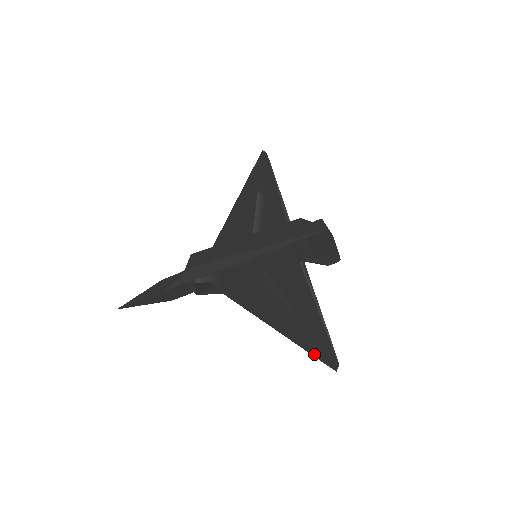
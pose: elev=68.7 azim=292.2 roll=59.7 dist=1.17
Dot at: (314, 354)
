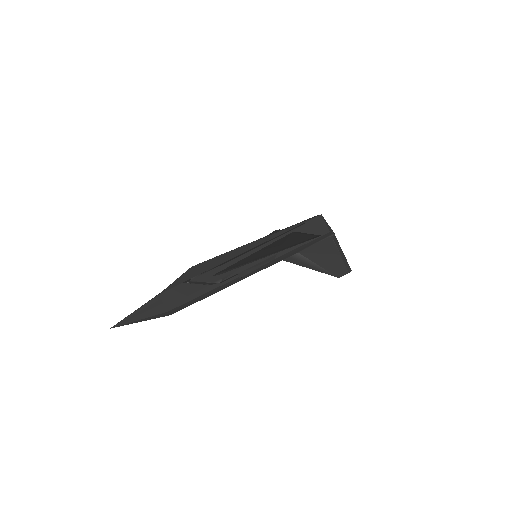
Dot at: (295, 243)
